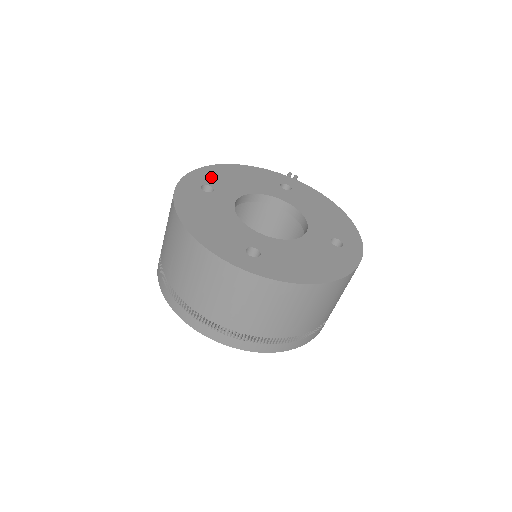
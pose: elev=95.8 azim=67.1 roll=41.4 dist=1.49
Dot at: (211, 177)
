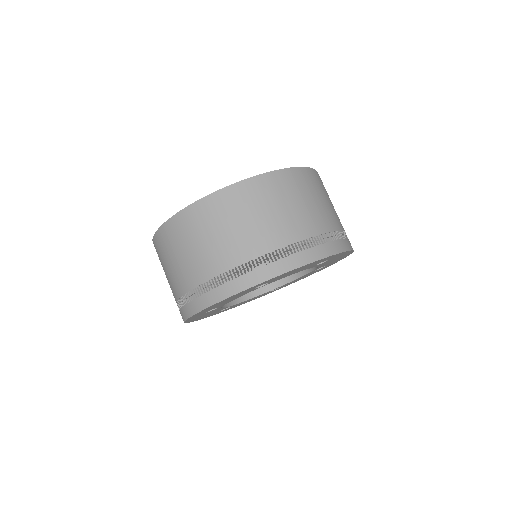
Dot at: occluded
